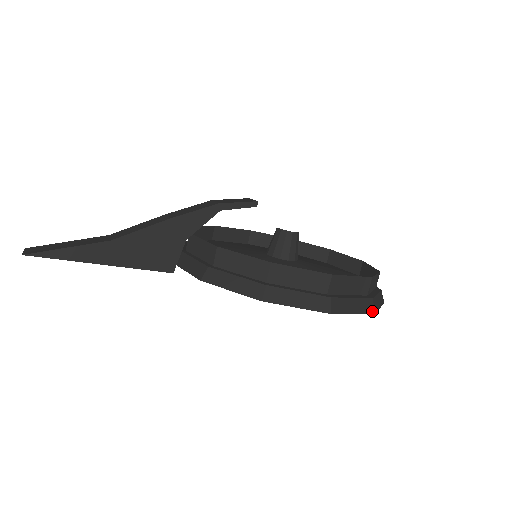
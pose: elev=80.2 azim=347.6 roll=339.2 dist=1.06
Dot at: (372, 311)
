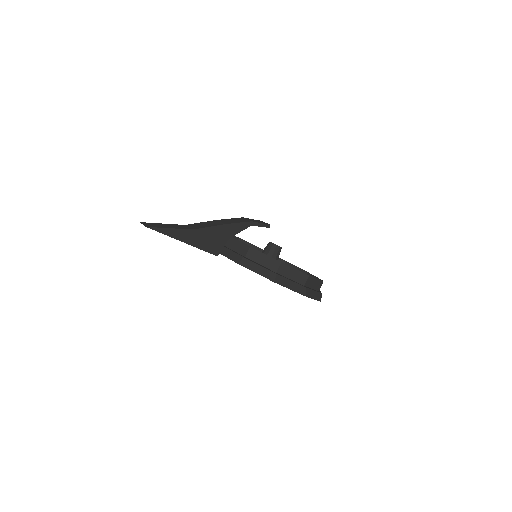
Dot at: (320, 300)
